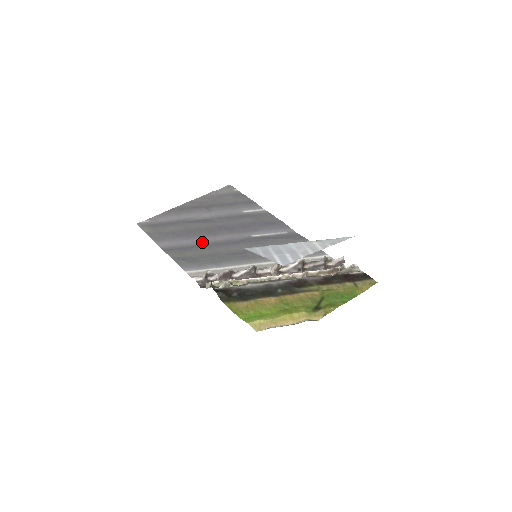
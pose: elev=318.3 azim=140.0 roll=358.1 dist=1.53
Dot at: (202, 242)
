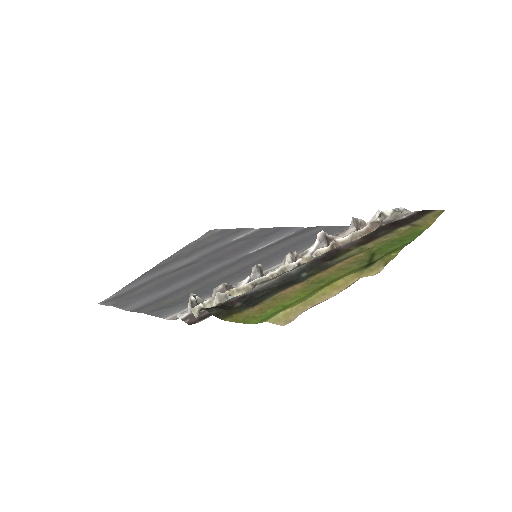
Dot at: (185, 284)
